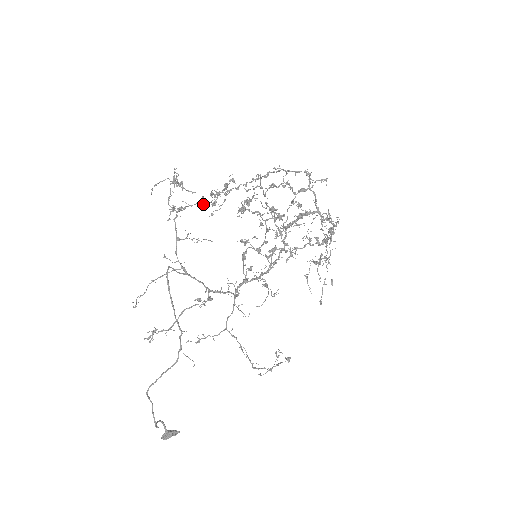
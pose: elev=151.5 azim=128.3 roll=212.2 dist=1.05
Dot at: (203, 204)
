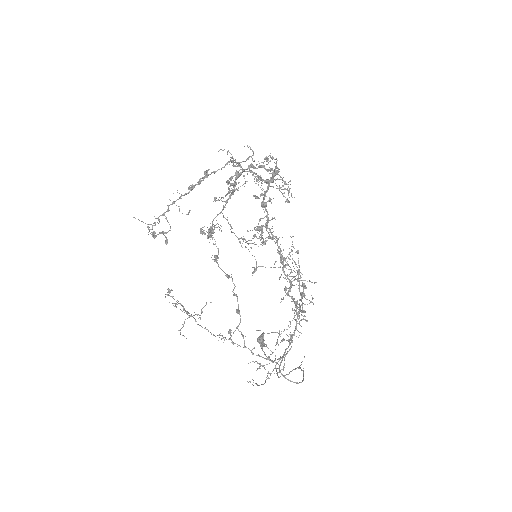
Dot at: (239, 312)
